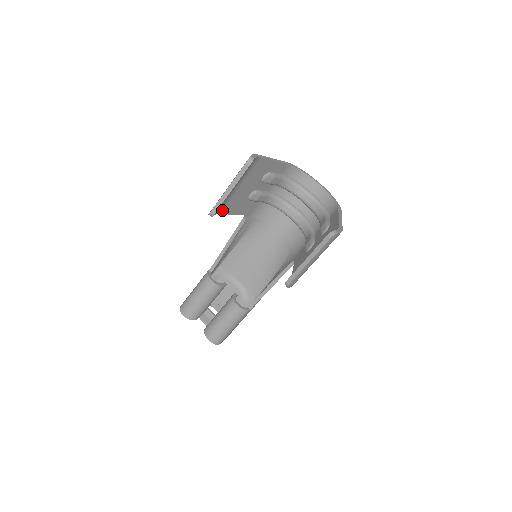
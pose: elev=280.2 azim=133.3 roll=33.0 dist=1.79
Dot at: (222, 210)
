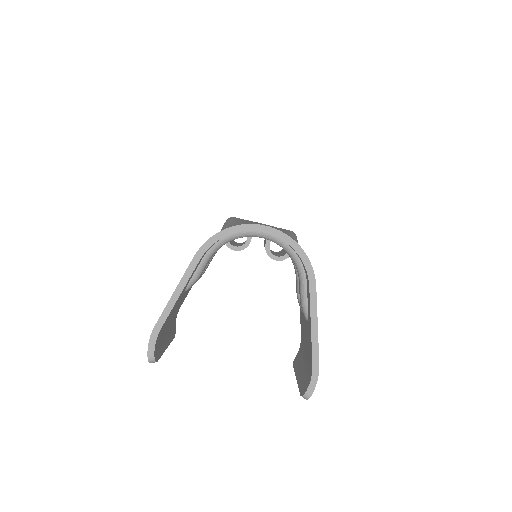
Dot at: (178, 309)
